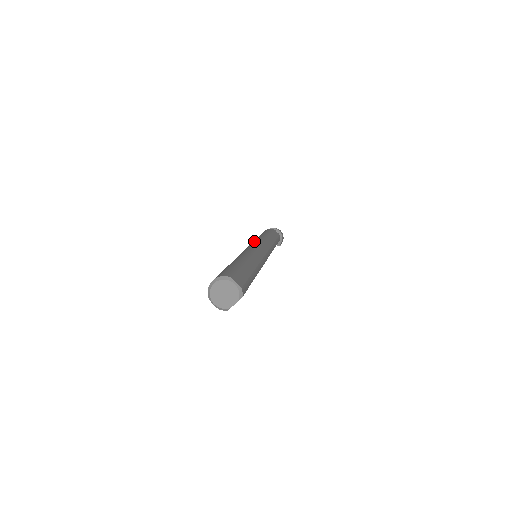
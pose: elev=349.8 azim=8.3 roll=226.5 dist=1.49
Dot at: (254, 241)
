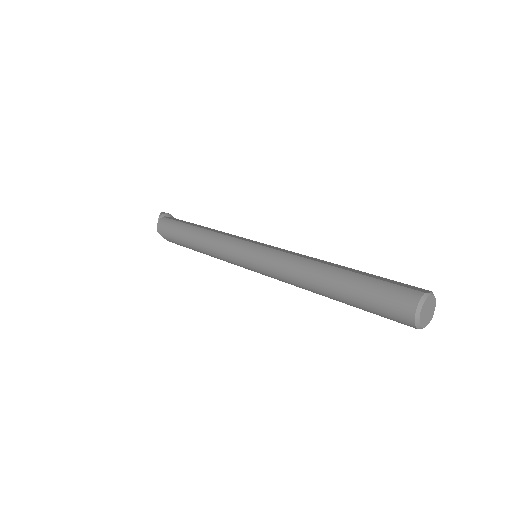
Dot at: (225, 245)
